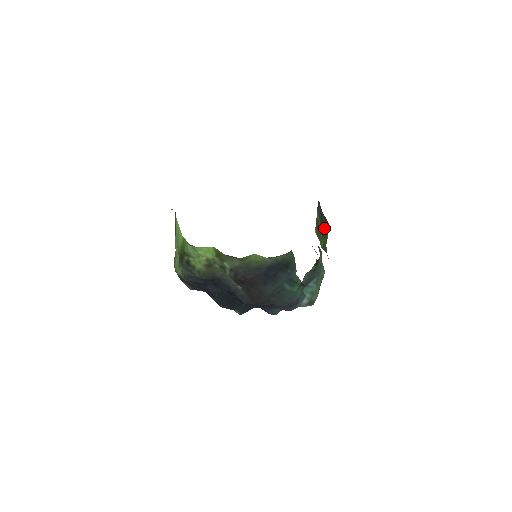
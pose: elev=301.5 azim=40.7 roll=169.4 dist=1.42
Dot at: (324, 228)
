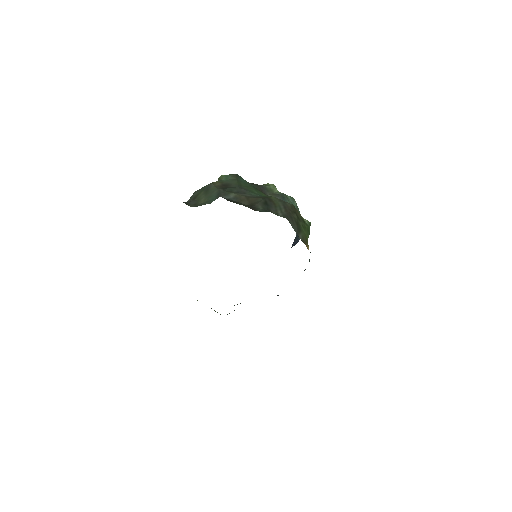
Dot at: (300, 223)
